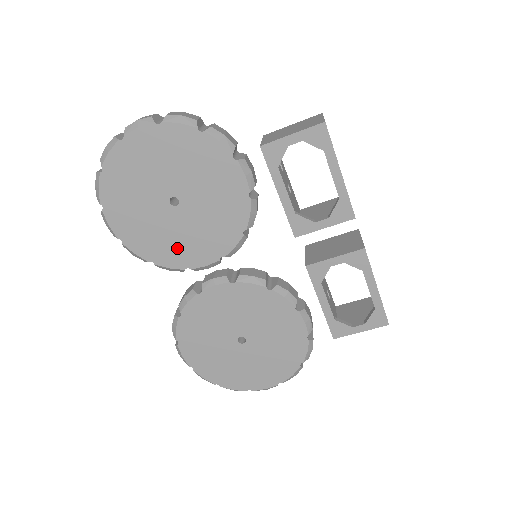
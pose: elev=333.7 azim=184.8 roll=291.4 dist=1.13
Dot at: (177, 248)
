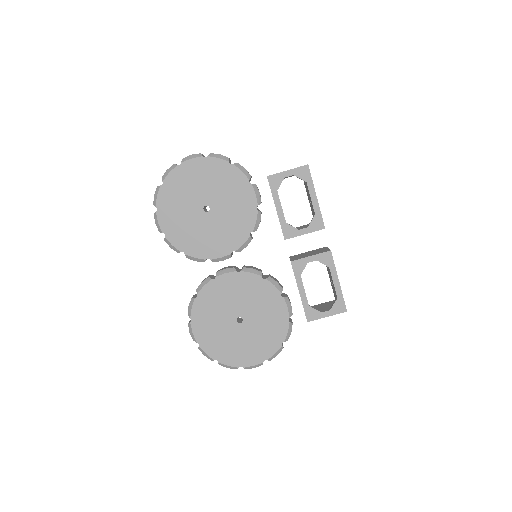
Dot at: (203, 243)
